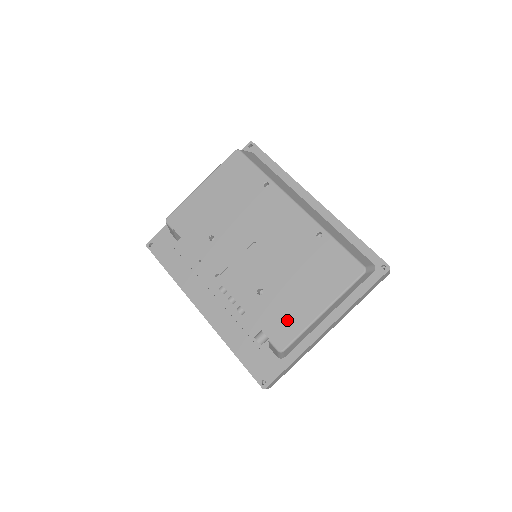
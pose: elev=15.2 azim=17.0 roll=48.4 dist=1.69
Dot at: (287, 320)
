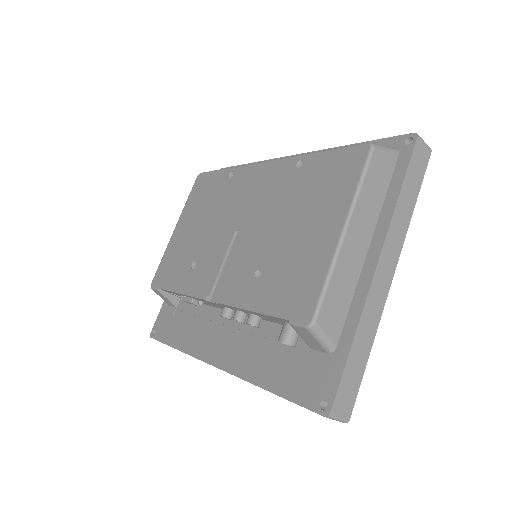
Dot at: (301, 278)
